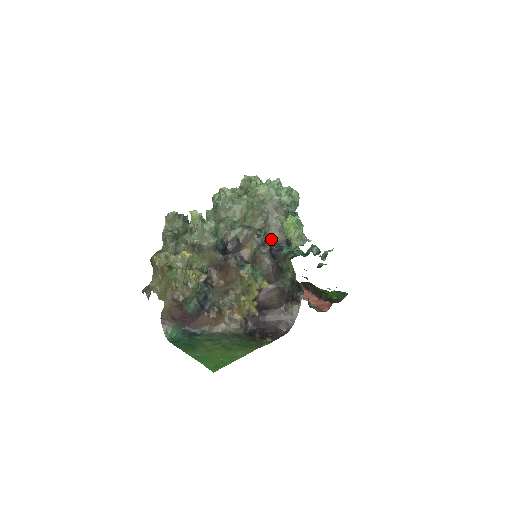
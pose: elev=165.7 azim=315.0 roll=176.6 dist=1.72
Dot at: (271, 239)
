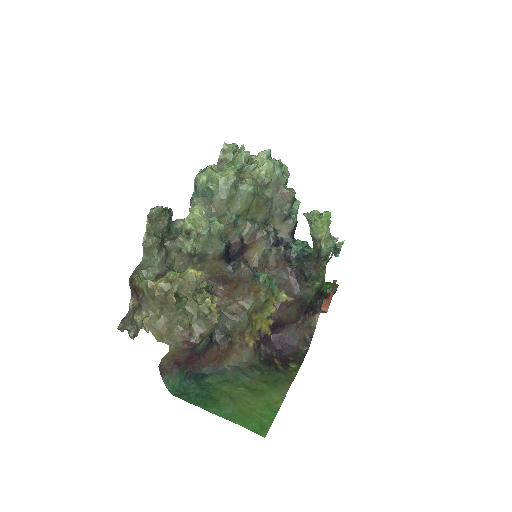
Dot at: occluded
